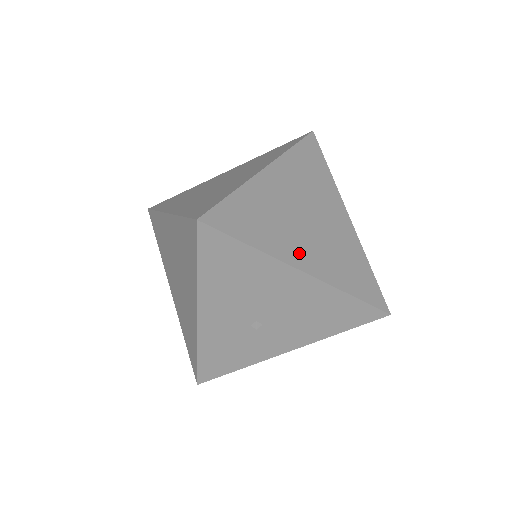
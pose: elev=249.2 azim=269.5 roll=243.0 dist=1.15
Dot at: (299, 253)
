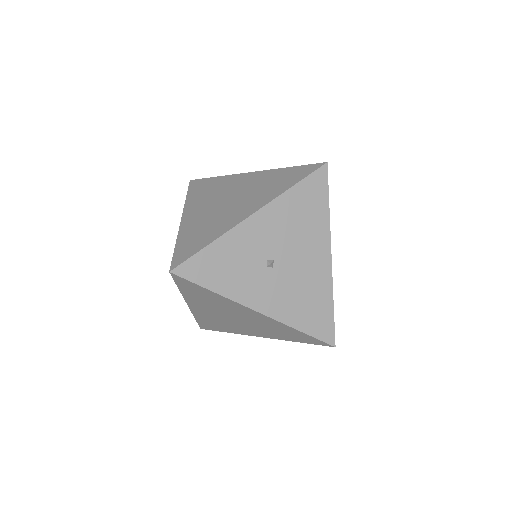
Dot at: occluded
